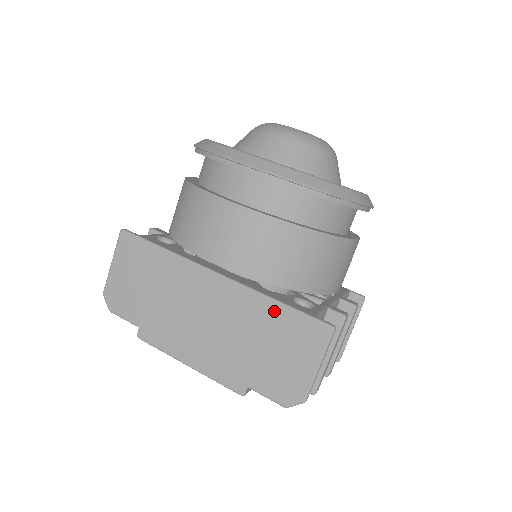
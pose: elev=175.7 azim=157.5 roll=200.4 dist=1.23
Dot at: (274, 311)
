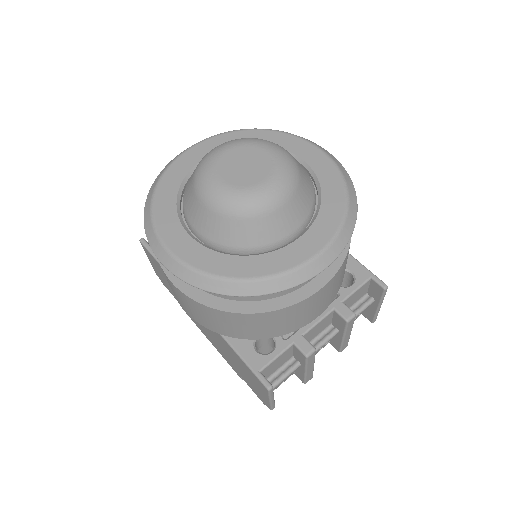
Dot at: (234, 353)
